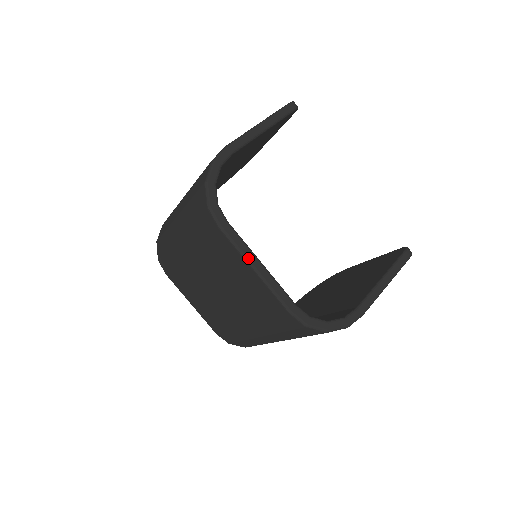
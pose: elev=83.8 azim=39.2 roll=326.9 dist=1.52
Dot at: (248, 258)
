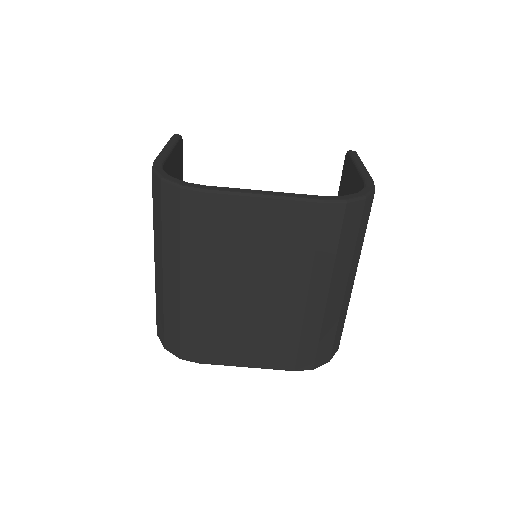
Dot at: (249, 192)
